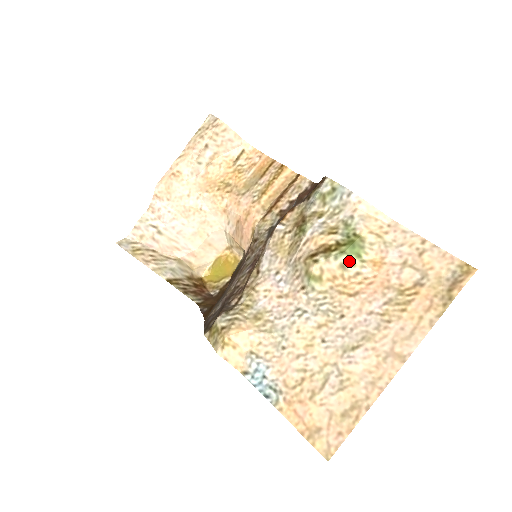
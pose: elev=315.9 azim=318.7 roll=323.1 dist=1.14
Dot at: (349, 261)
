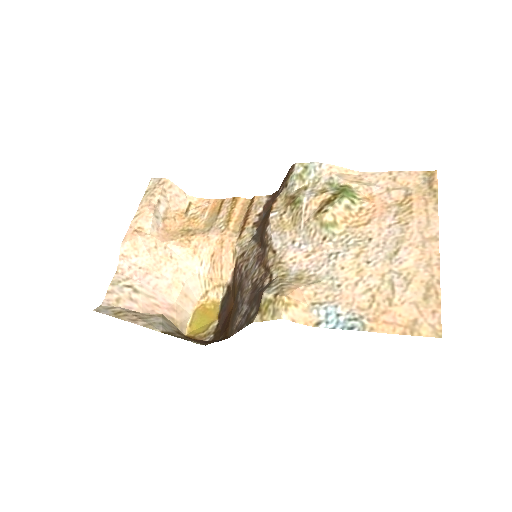
Dot at: (350, 202)
